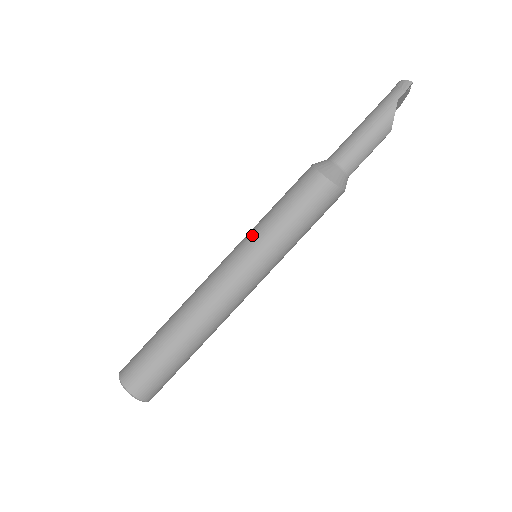
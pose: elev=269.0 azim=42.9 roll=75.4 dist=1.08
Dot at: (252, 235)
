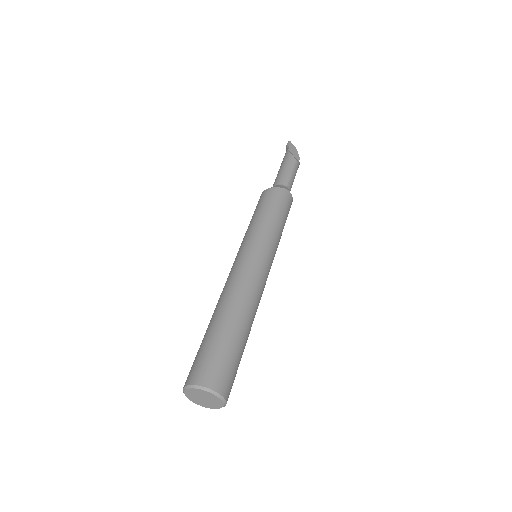
Dot at: (241, 243)
